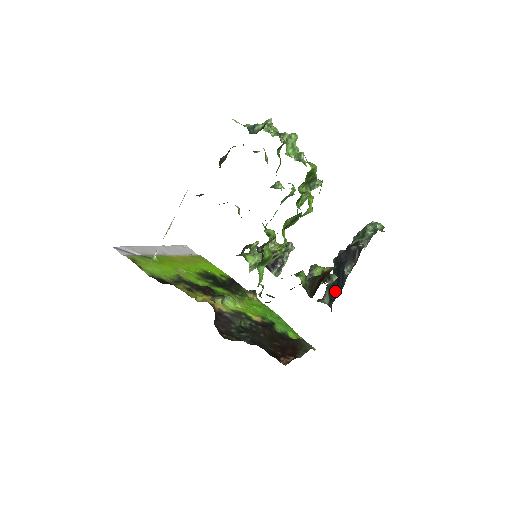
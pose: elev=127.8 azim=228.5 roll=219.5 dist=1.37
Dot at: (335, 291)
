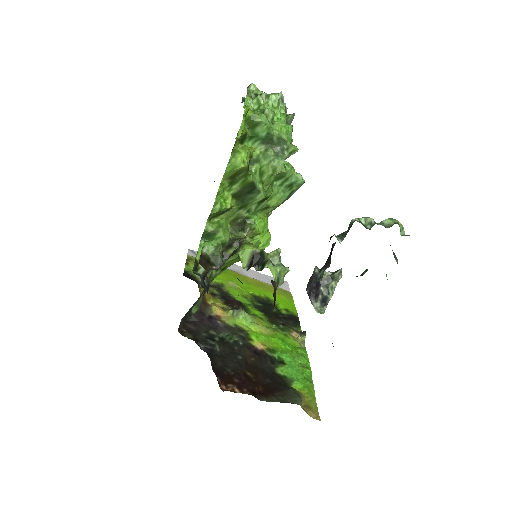
Dot at: occluded
